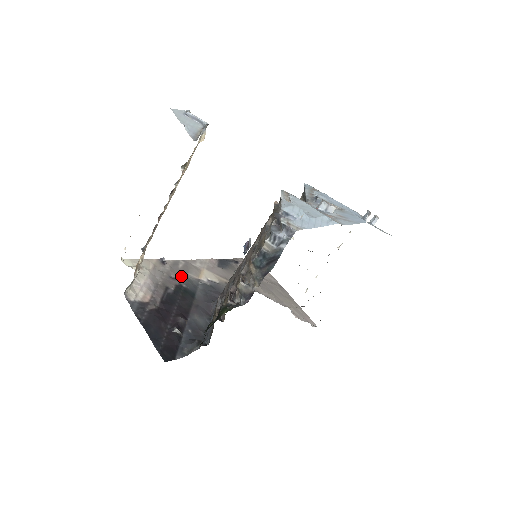
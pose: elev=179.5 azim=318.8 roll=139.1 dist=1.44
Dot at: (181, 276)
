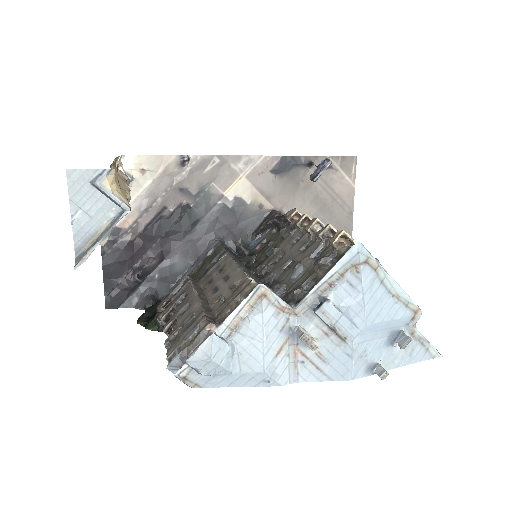
Dot at: (197, 188)
